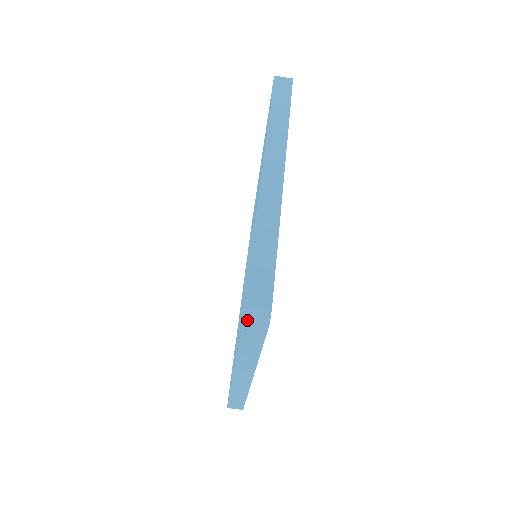
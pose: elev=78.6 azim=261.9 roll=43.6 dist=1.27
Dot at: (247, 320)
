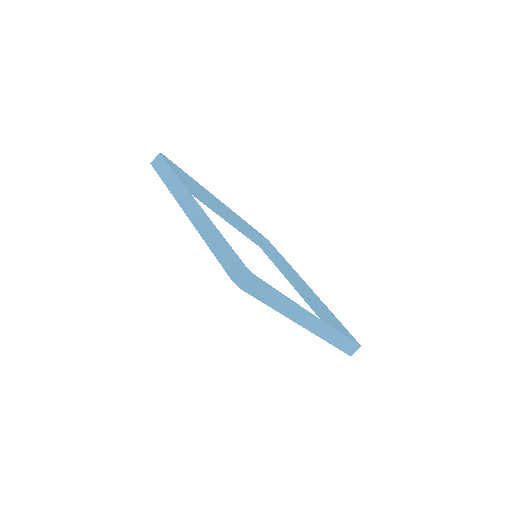
Dot at: (242, 286)
